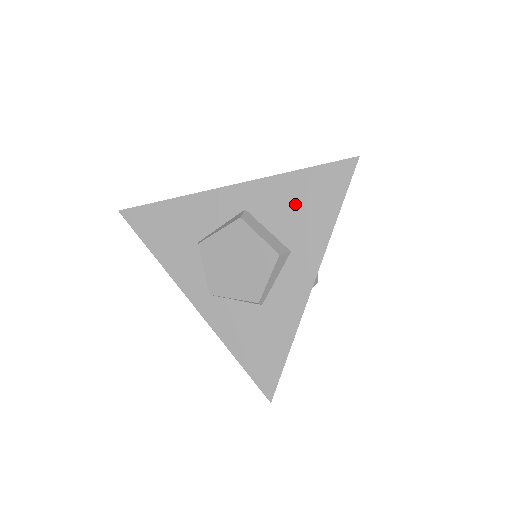
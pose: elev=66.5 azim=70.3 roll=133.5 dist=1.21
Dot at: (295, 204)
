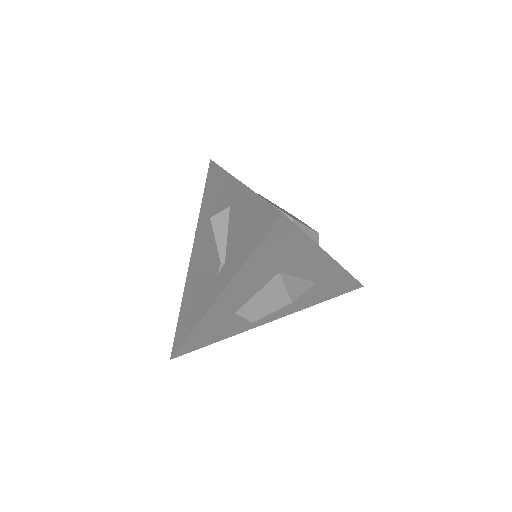
Dot at: occluded
